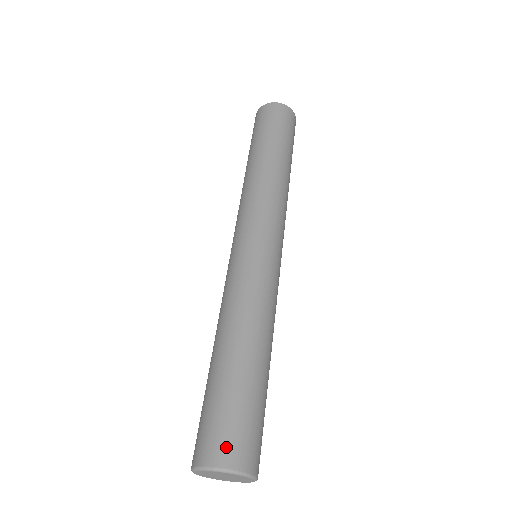
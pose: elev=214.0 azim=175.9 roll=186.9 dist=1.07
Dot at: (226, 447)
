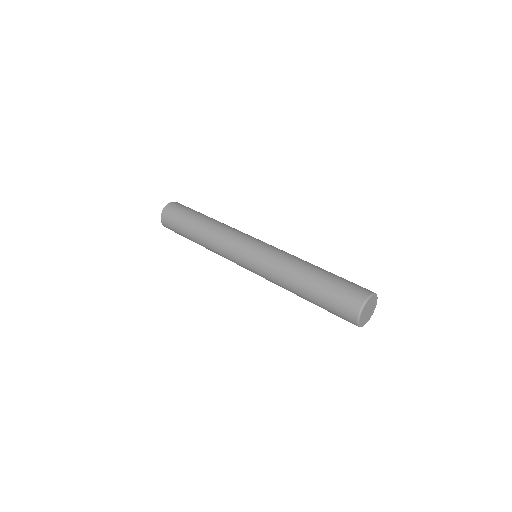
Dot at: (364, 288)
